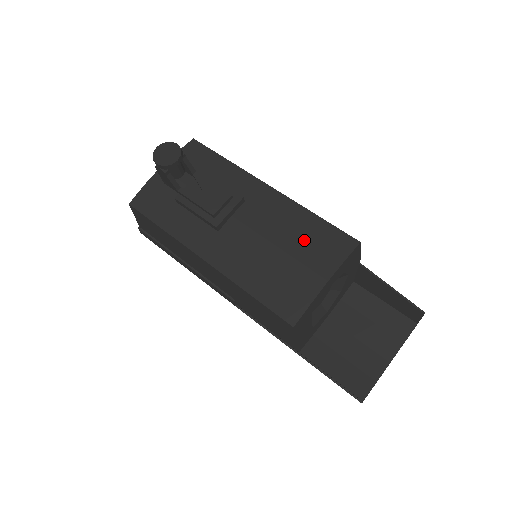
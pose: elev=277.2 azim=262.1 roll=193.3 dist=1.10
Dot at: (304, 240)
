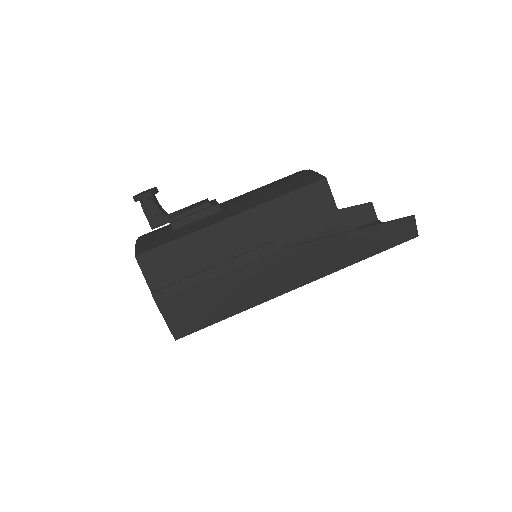
Dot at: (274, 182)
